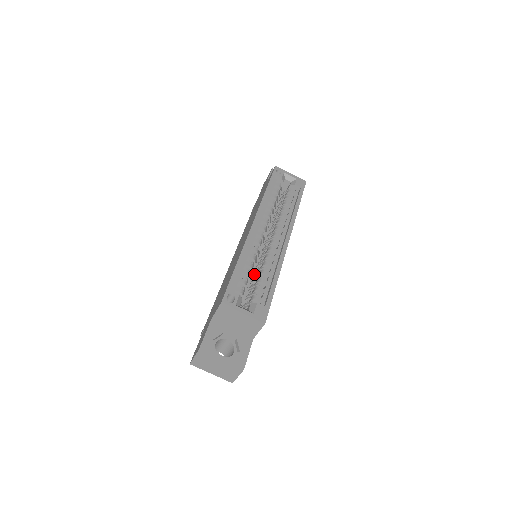
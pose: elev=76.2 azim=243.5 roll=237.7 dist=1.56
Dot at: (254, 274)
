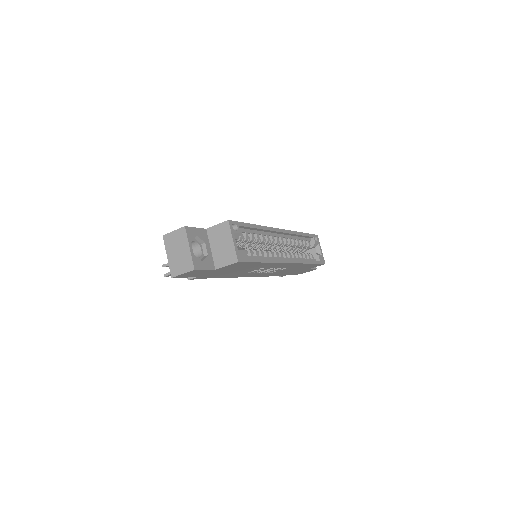
Dot at: occluded
